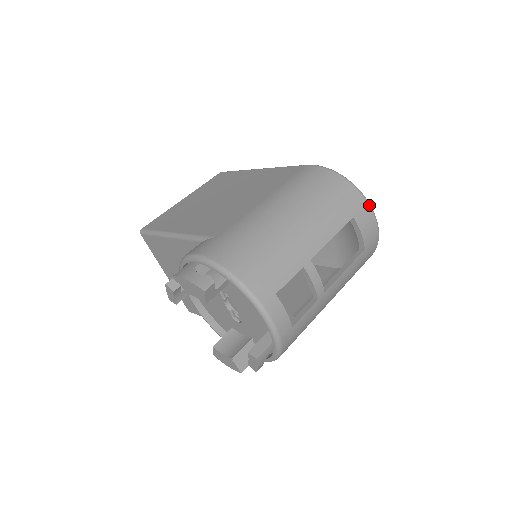
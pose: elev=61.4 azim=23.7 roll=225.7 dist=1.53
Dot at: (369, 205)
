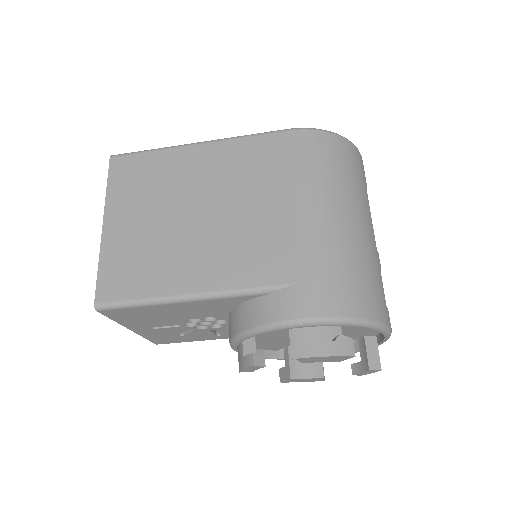
Dot at: occluded
